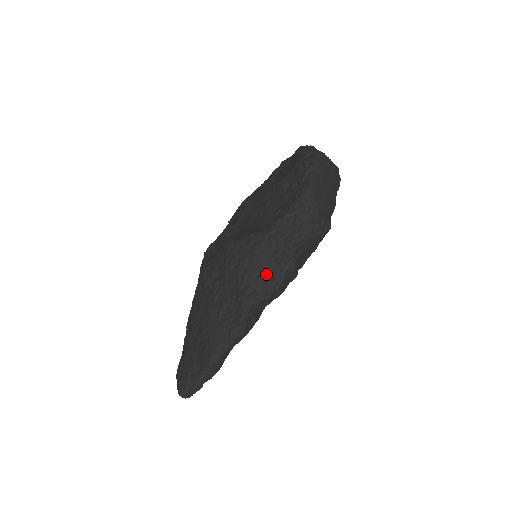
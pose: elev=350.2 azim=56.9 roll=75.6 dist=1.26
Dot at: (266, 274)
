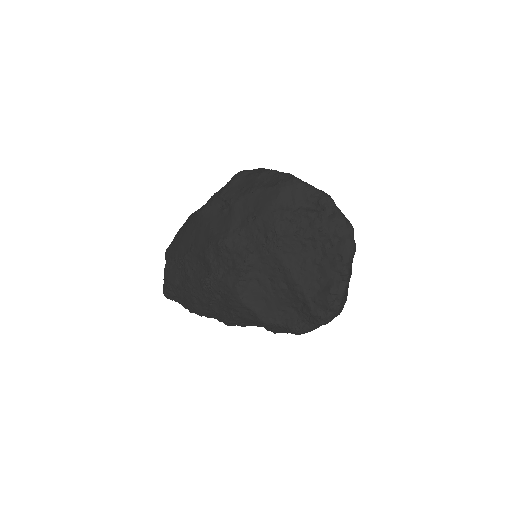
Dot at: (249, 323)
